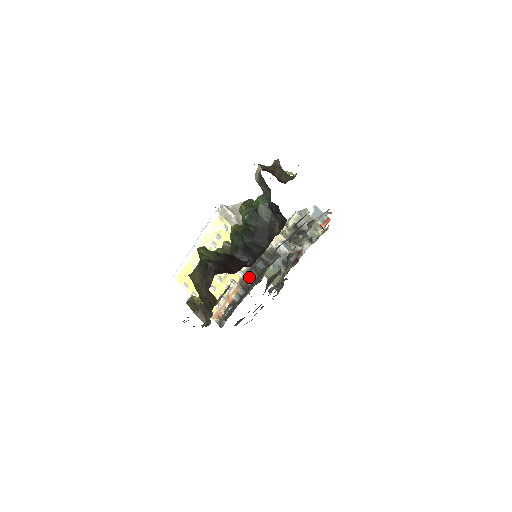
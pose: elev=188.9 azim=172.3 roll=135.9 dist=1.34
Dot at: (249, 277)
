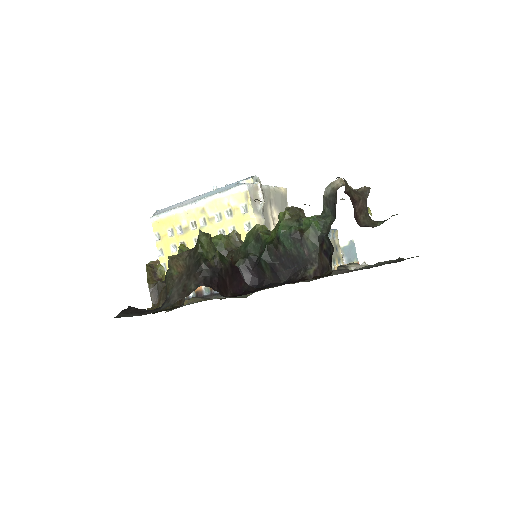
Dot at: occluded
